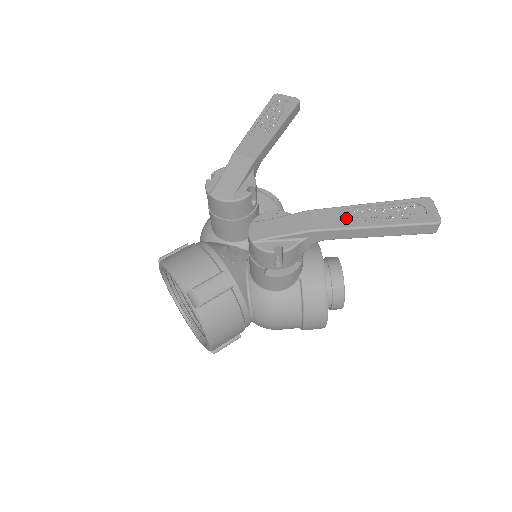
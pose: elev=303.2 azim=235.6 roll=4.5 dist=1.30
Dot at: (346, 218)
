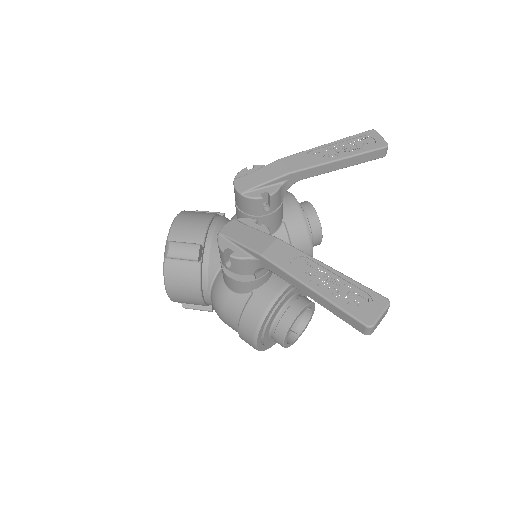
Dot at: (298, 265)
